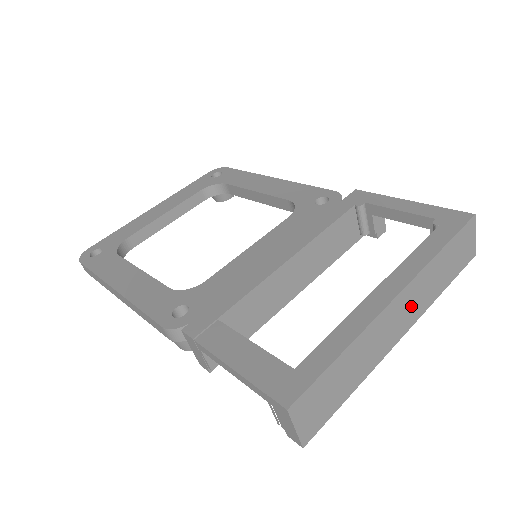
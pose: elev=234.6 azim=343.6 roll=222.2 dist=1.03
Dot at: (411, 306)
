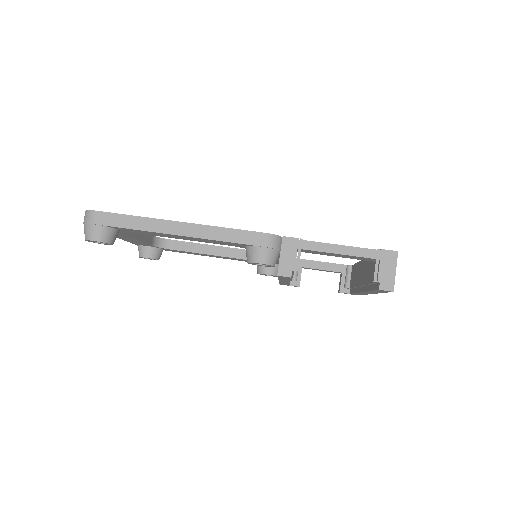
Dot at: occluded
